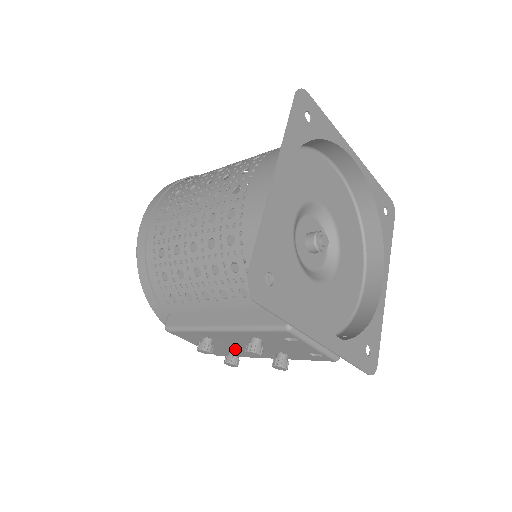
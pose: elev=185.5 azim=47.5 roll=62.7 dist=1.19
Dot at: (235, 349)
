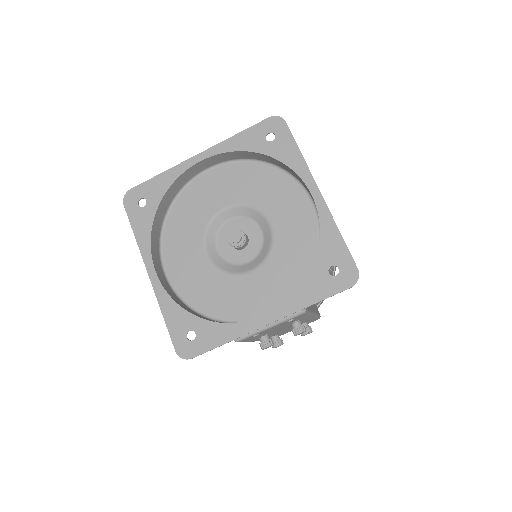
Dot at: occluded
